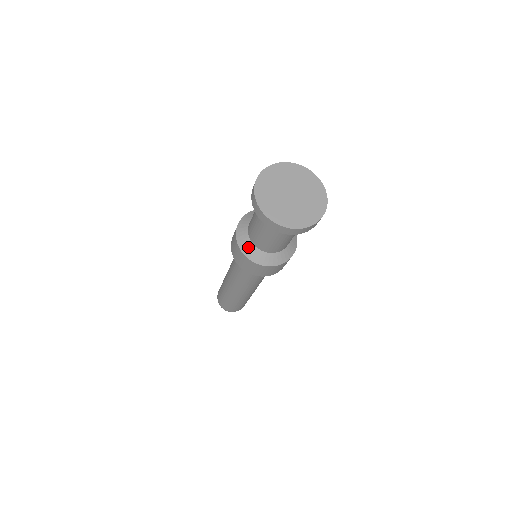
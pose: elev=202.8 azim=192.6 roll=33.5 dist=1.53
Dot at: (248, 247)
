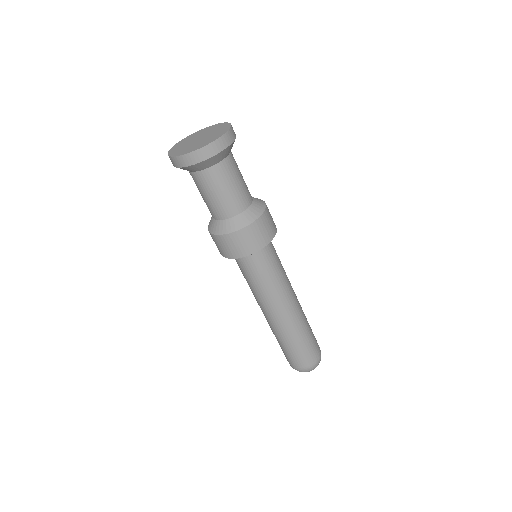
Dot at: (211, 224)
